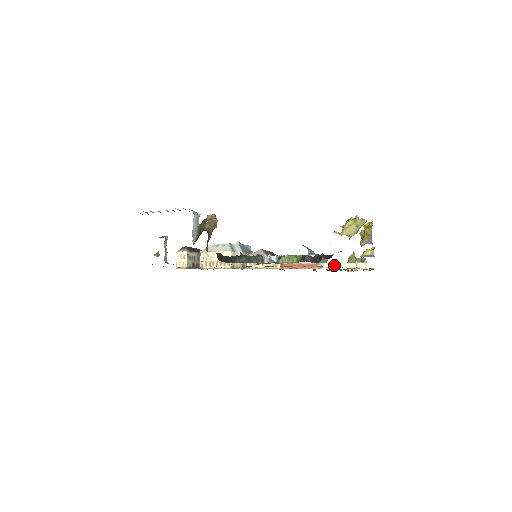
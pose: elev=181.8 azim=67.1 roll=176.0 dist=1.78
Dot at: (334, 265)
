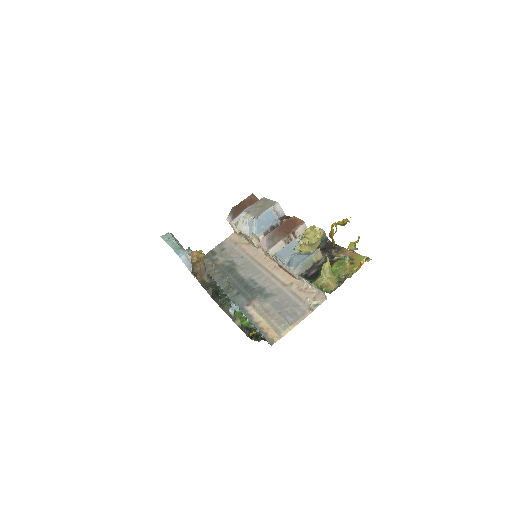
Dot at: (306, 282)
